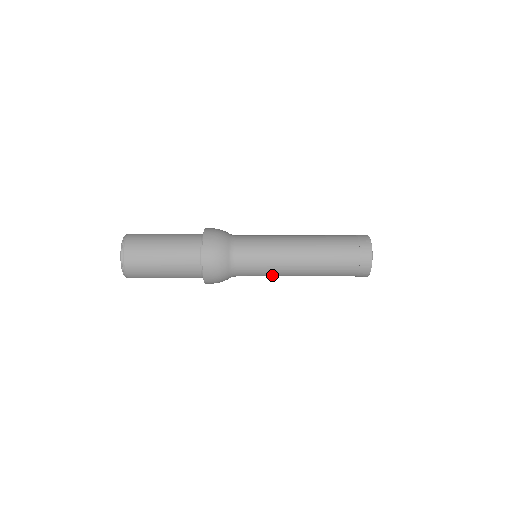
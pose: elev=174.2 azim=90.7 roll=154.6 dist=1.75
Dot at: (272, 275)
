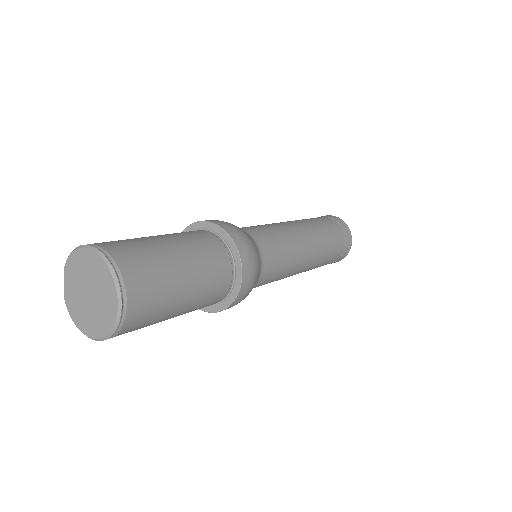
Dot at: (293, 259)
